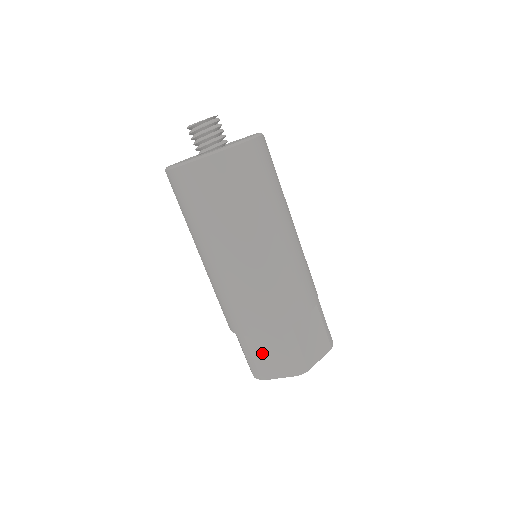
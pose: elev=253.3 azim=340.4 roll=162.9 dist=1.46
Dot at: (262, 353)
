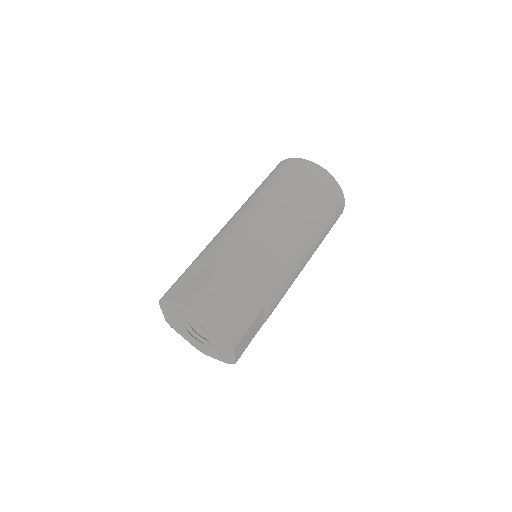
Dot at: (226, 297)
